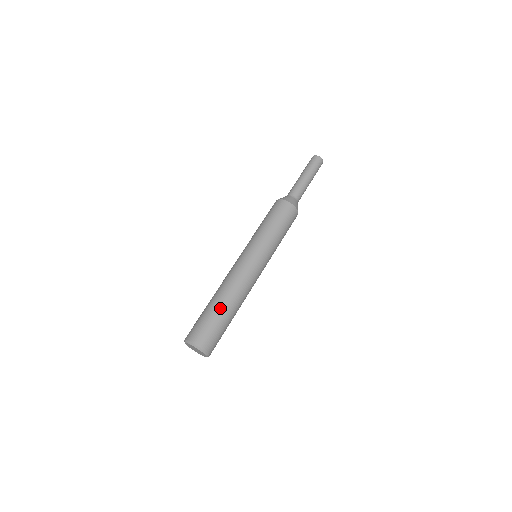
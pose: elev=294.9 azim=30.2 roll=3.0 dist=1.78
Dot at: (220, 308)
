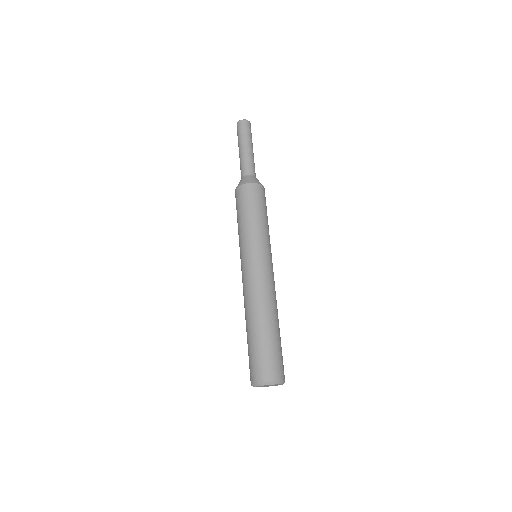
Dot at: (265, 330)
